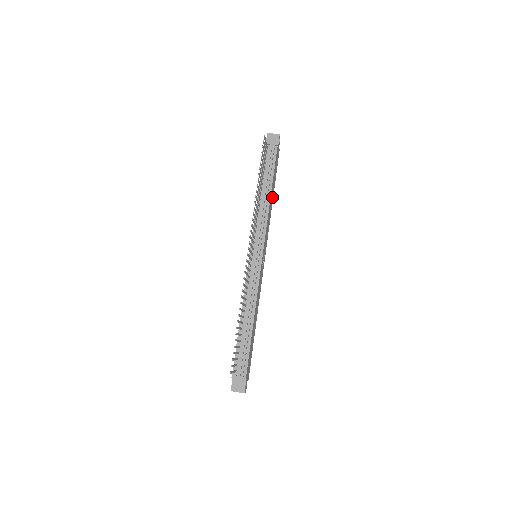
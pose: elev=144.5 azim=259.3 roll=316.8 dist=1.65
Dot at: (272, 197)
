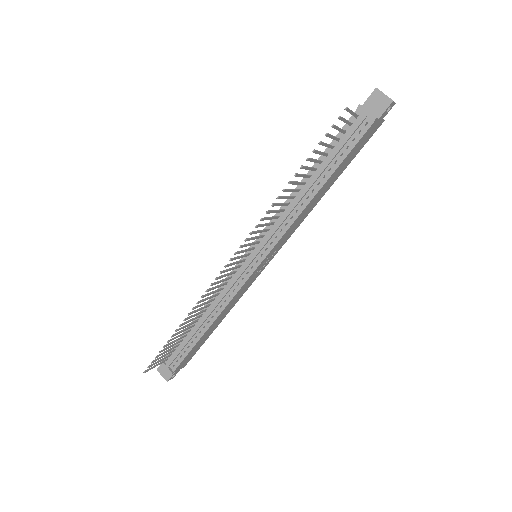
Dot at: (326, 189)
